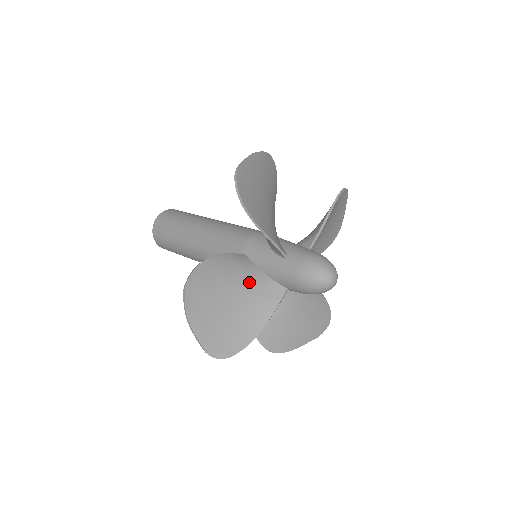
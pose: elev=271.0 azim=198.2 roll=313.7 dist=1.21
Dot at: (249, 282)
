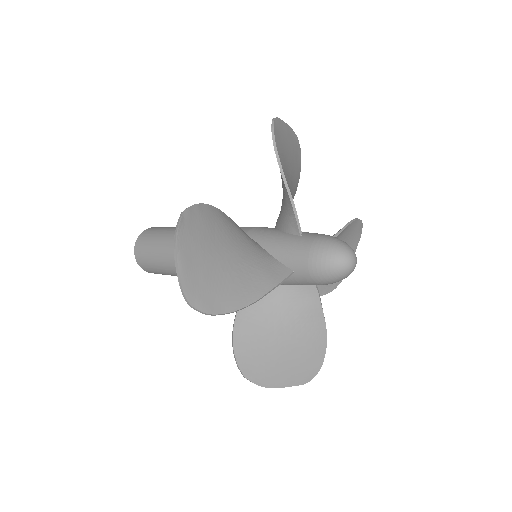
Dot at: (251, 251)
